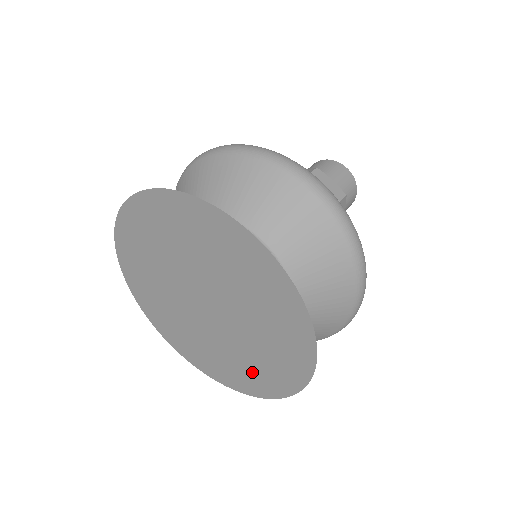
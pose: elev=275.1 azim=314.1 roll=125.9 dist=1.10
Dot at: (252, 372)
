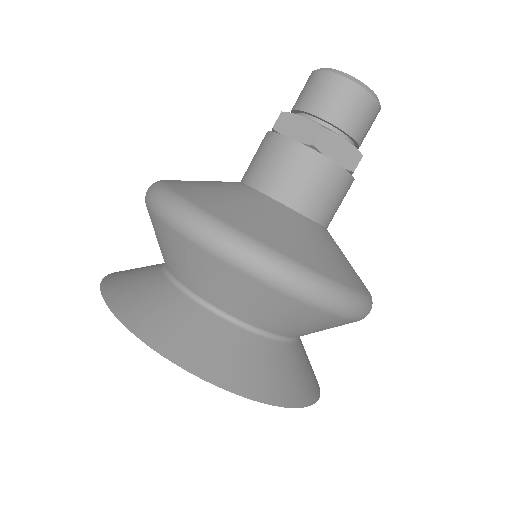
Dot at: occluded
